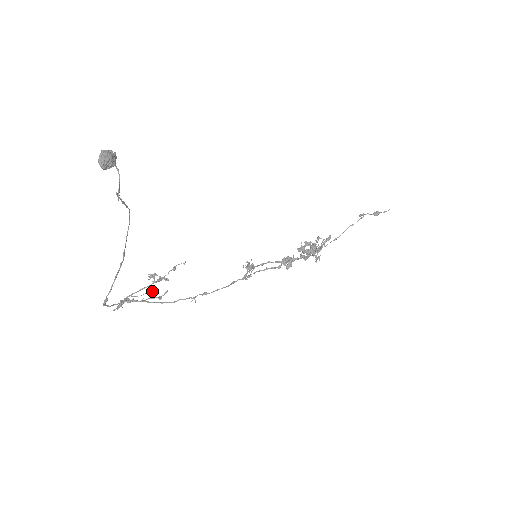
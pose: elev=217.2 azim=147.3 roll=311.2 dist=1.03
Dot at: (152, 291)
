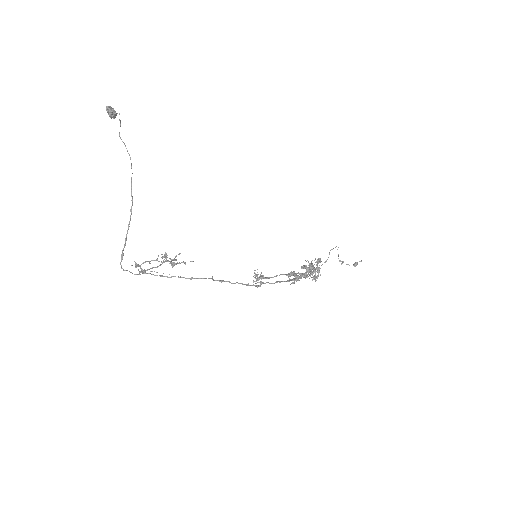
Dot at: occluded
